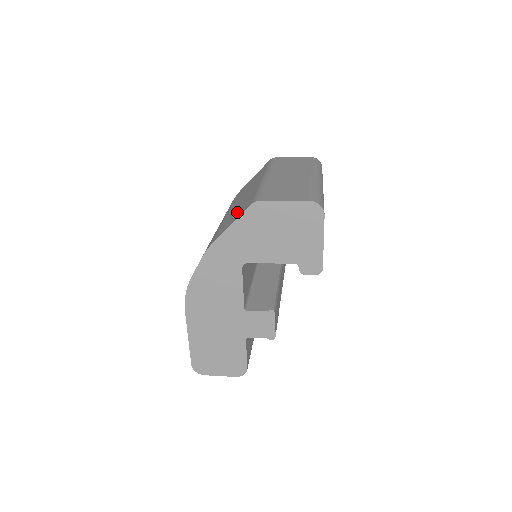
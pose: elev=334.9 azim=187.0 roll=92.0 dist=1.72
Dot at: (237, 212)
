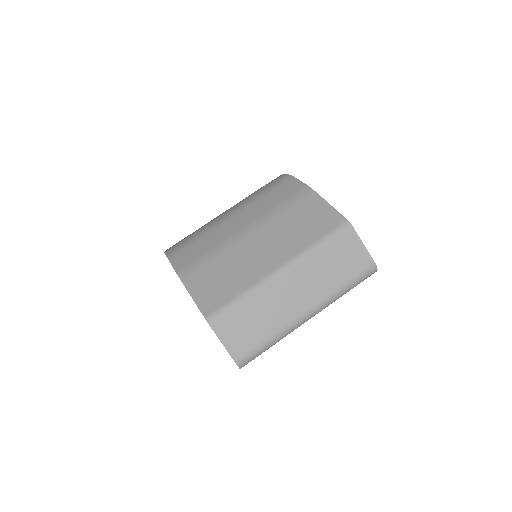
Dot at: (218, 283)
